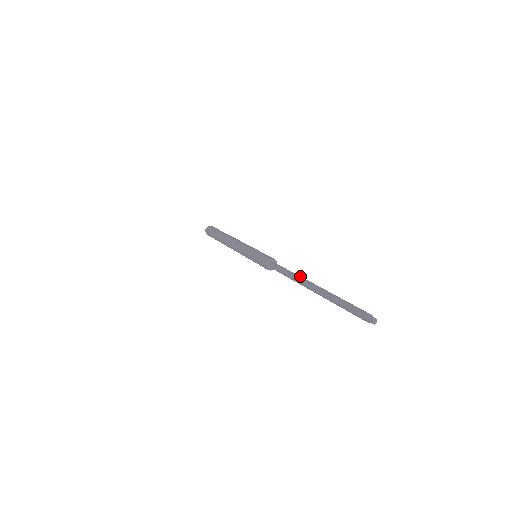
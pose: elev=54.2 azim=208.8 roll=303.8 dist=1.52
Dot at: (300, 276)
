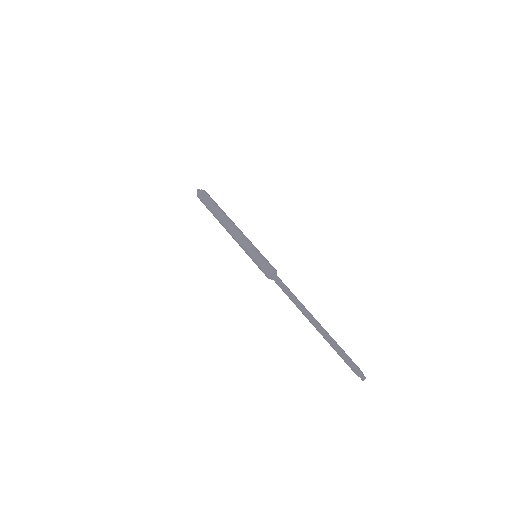
Dot at: (301, 303)
